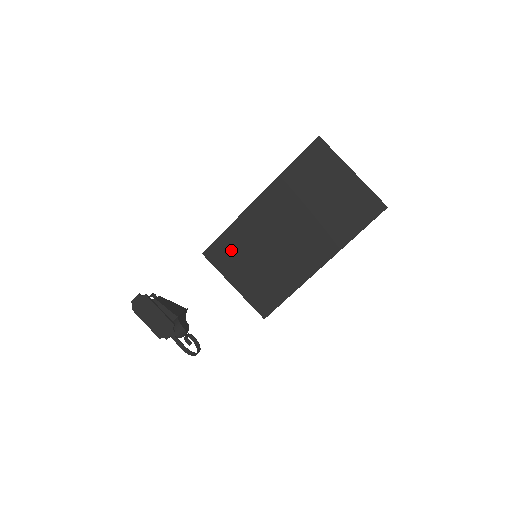
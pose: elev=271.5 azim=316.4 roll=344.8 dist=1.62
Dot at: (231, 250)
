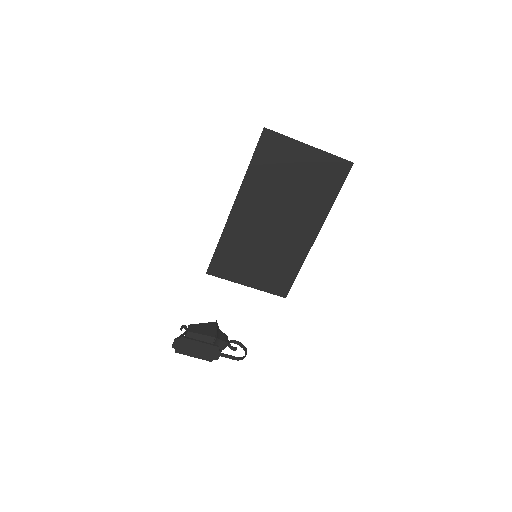
Dot at: (230, 259)
